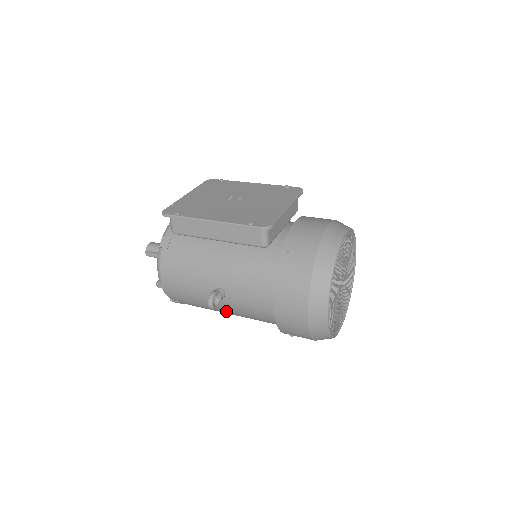
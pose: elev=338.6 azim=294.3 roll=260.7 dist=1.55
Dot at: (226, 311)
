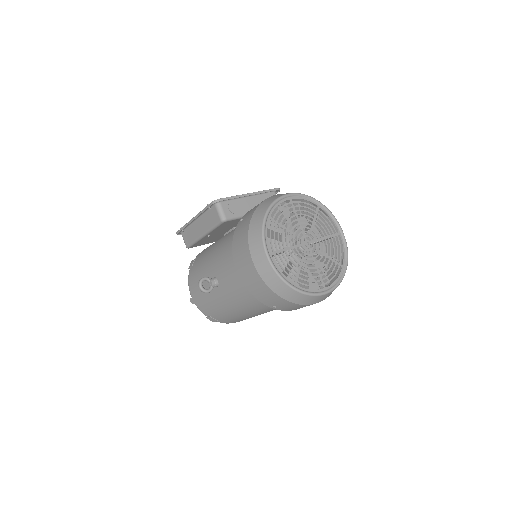
Dot at: (230, 304)
